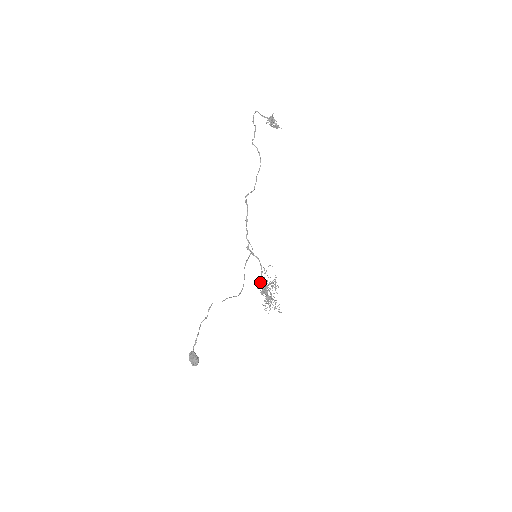
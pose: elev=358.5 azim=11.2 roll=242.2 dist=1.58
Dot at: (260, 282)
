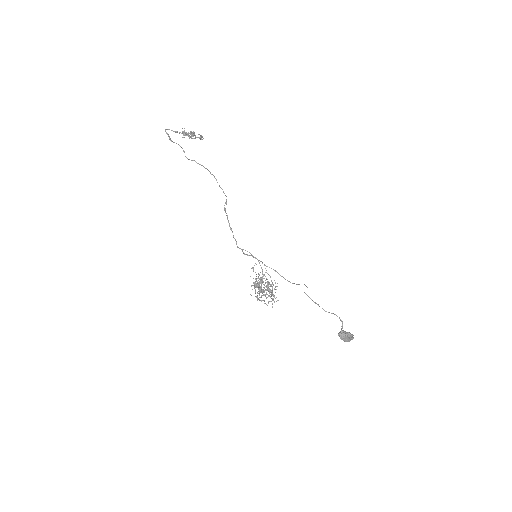
Dot at: (256, 284)
